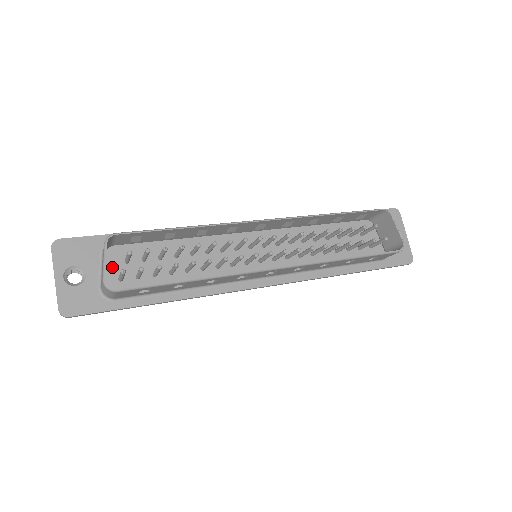
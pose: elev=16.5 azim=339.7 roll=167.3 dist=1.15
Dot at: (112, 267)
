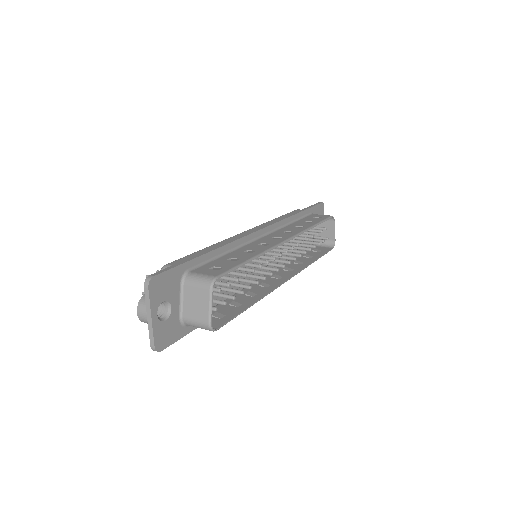
Dot at: occluded
